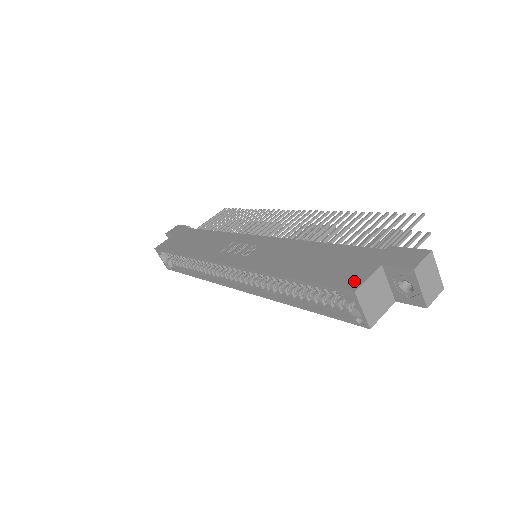
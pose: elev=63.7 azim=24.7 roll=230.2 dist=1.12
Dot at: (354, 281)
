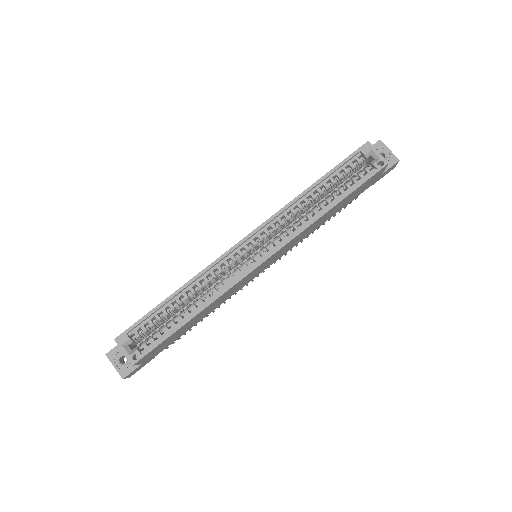
Dot at: occluded
